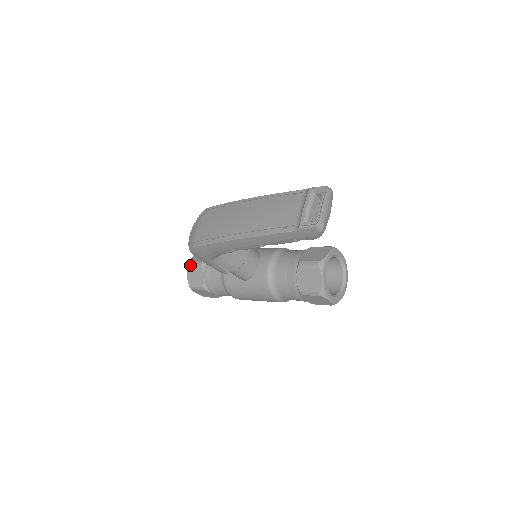
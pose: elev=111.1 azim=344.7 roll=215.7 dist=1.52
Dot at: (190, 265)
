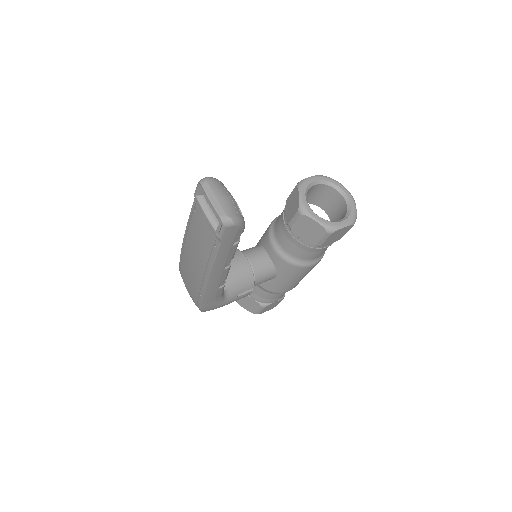
Dot at: (237, 300)
